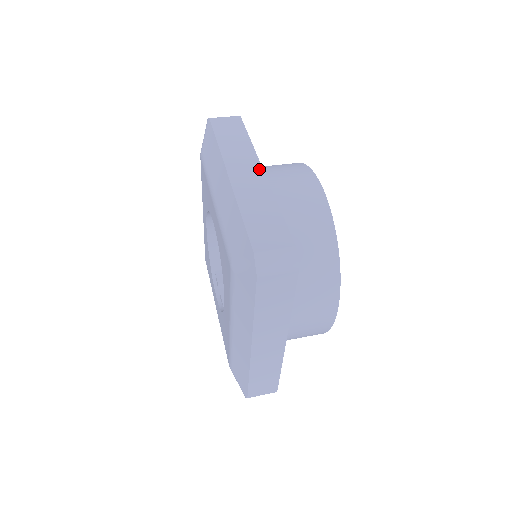
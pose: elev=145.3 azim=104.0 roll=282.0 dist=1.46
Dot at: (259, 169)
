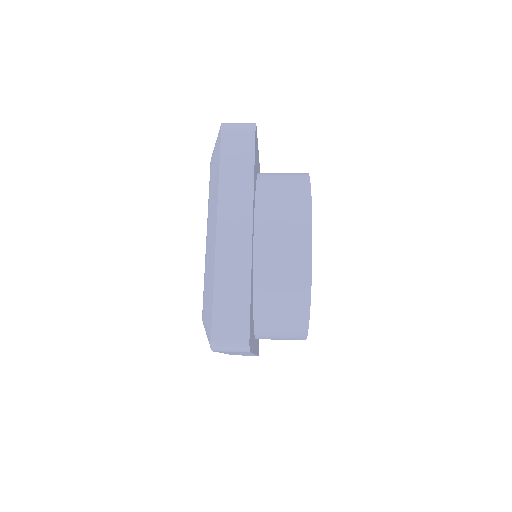
Dot at: occluded
